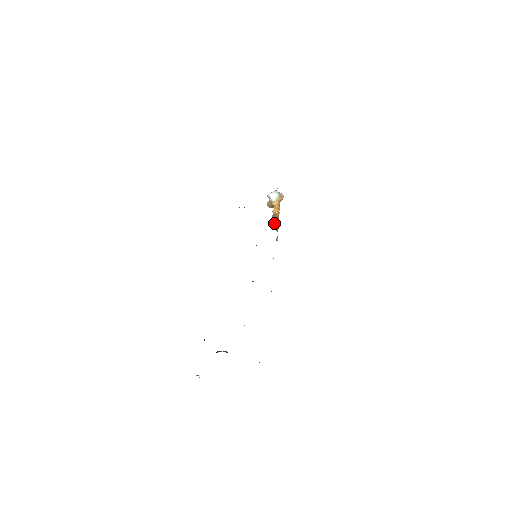
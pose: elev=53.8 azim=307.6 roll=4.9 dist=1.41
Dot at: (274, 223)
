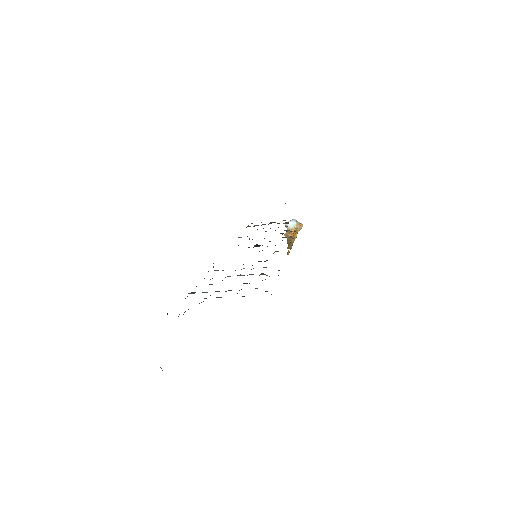
Dot at: (288, 243)
